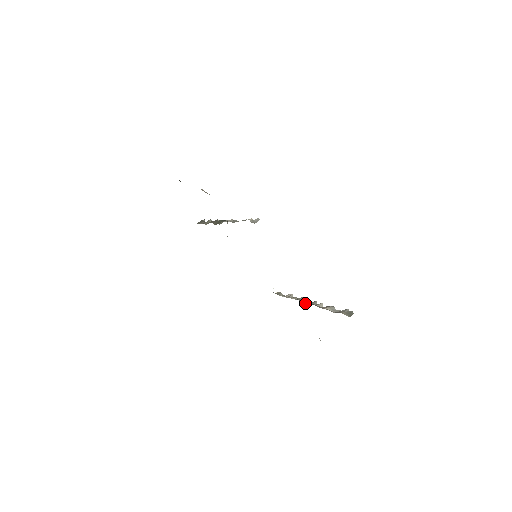
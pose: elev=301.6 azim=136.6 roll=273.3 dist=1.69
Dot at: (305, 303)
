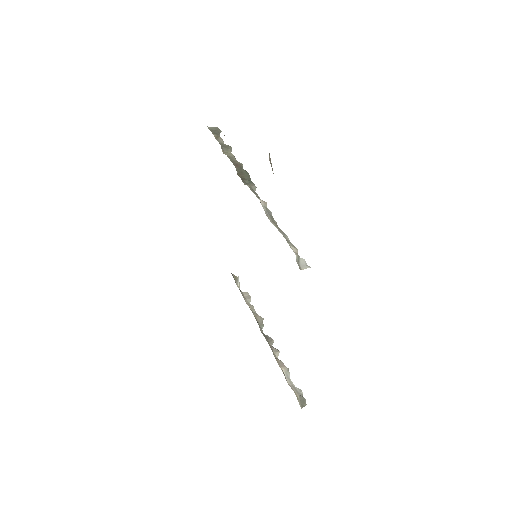
Dot at: occluded
